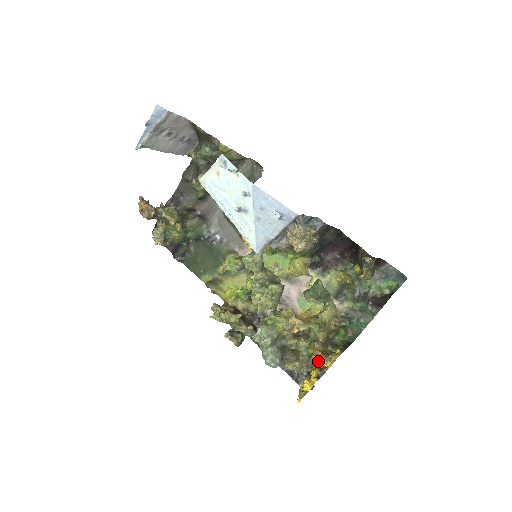
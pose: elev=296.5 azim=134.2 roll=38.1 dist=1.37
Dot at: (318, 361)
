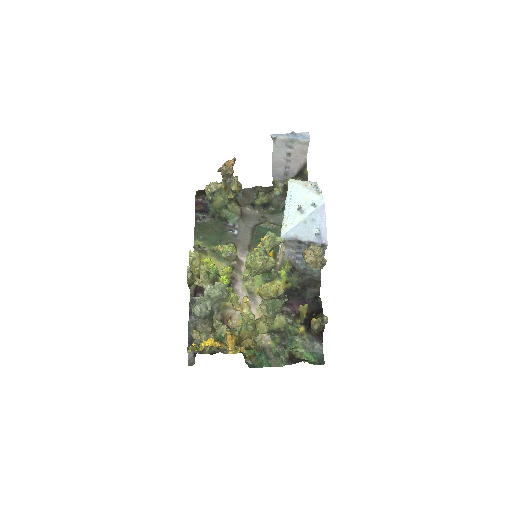
Dot at: occluded
